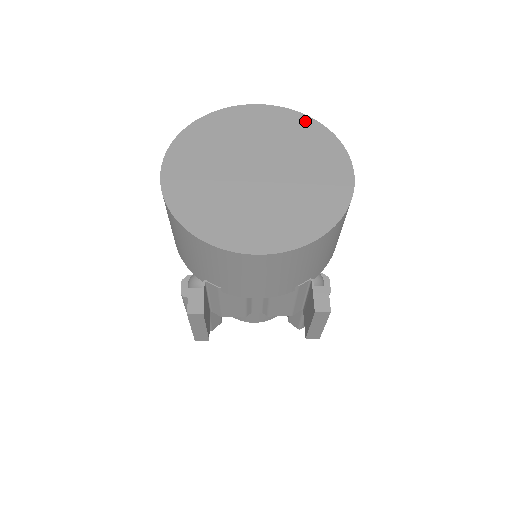
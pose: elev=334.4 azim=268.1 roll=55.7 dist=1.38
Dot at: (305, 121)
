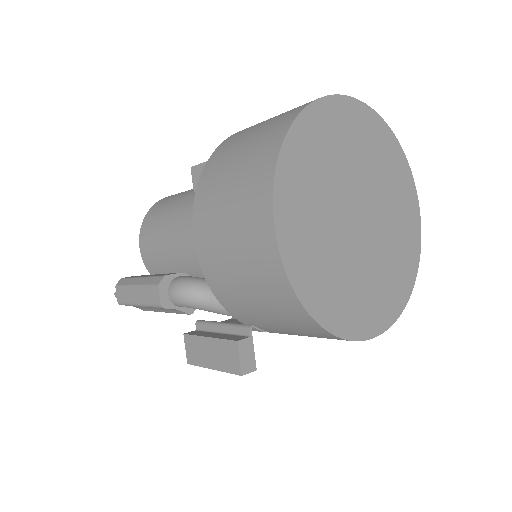
Dot at: (387, 134)
